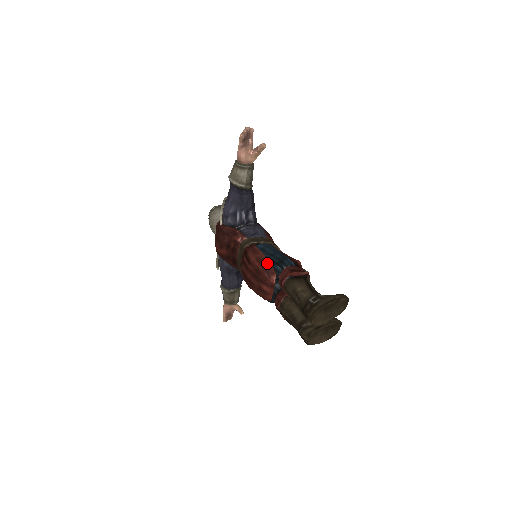
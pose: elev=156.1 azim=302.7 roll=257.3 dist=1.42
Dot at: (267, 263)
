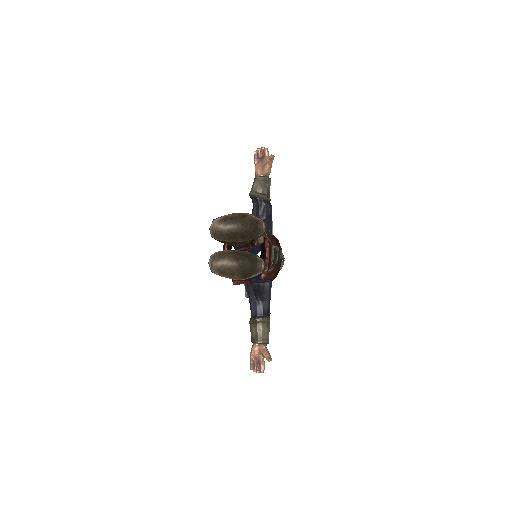
Dot at: occluded
